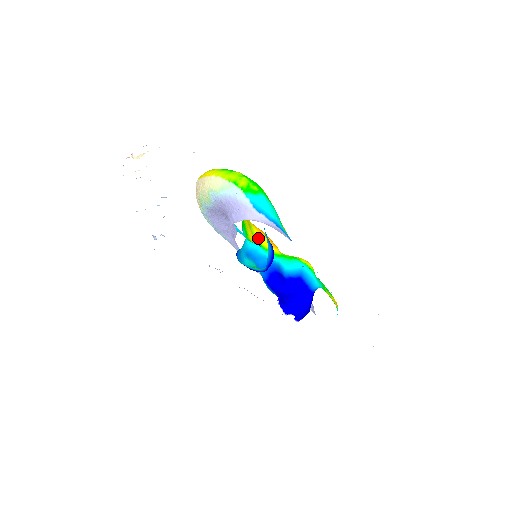
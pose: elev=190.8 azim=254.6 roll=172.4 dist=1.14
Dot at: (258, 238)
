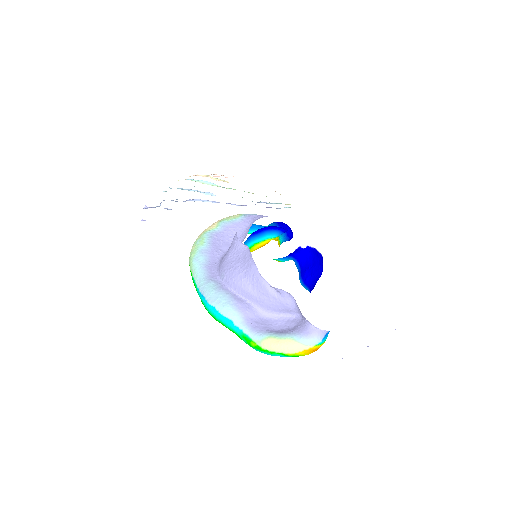
Dot at: occluded
